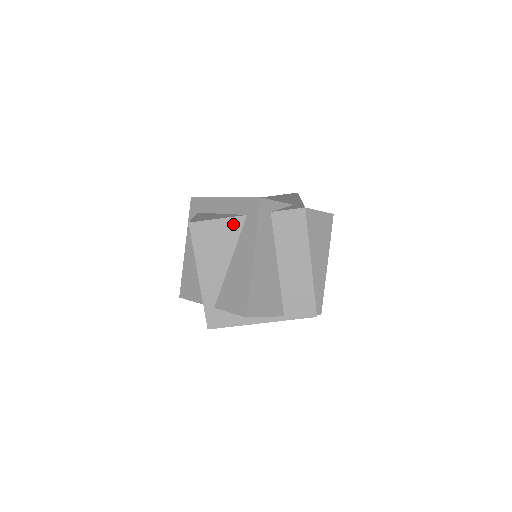
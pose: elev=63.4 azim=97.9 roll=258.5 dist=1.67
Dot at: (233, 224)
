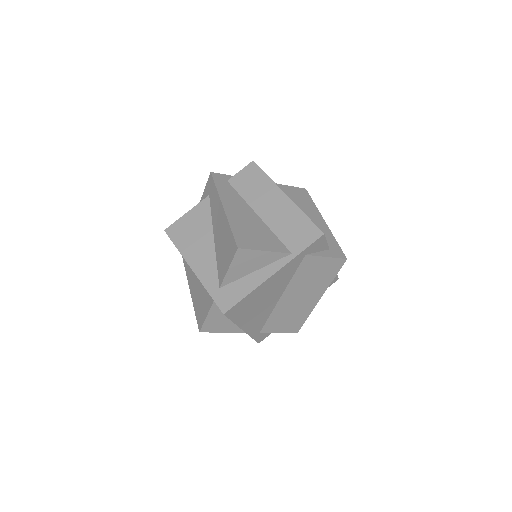
Dot at: (201, 208)
